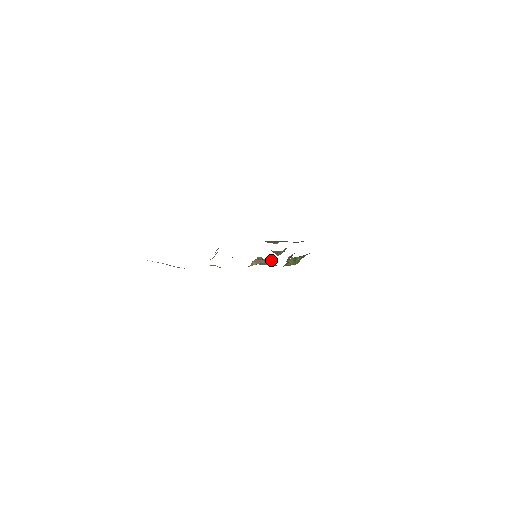
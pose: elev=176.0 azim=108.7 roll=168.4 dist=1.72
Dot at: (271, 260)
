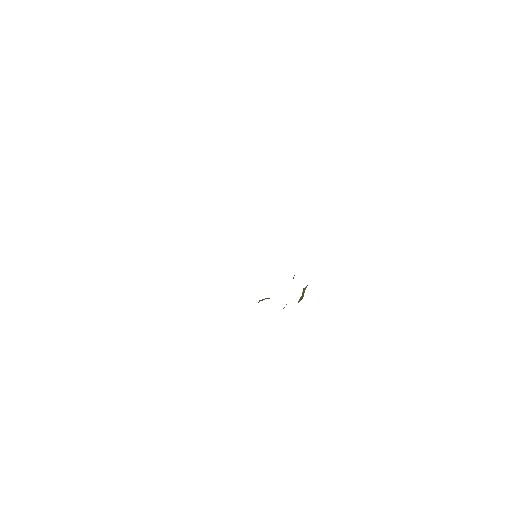
Dot at: occluded
